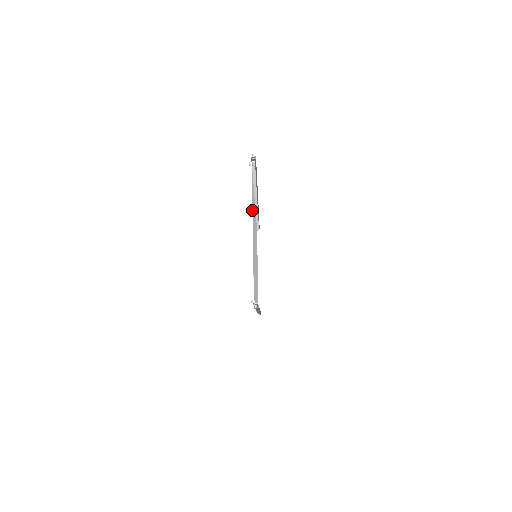
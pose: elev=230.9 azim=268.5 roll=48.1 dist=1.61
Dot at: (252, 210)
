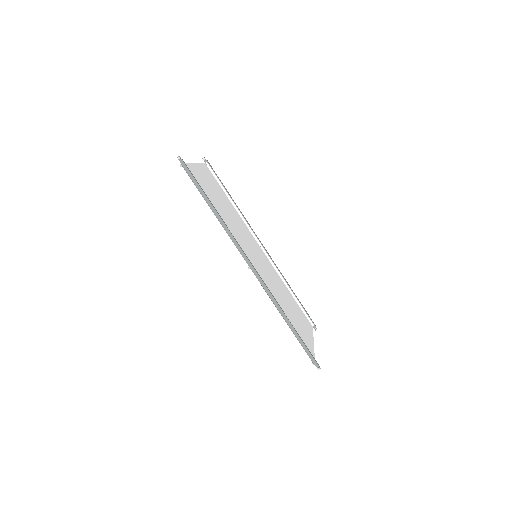
Dot at: (199, 165)
